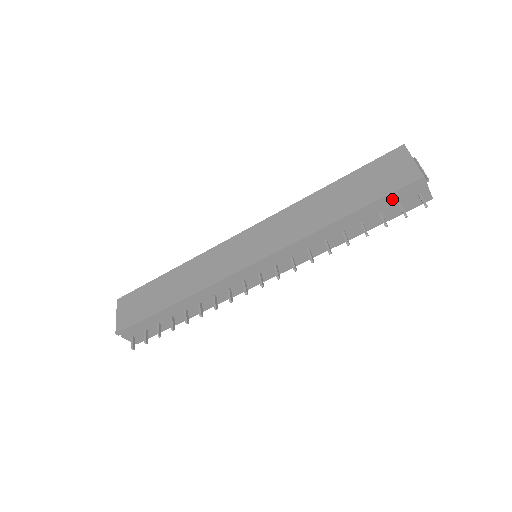
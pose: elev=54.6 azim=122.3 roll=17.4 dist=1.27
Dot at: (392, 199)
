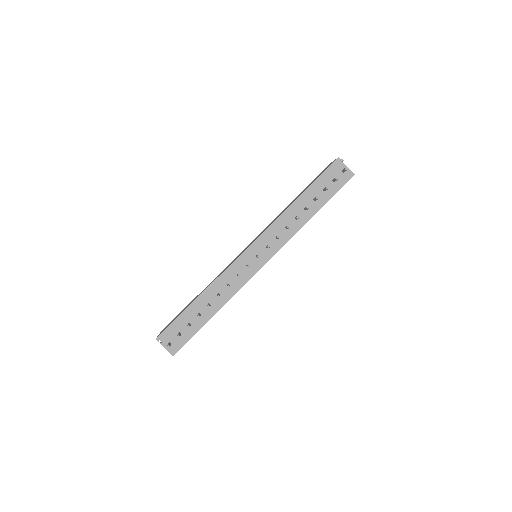
Dot at: (326, 177)
